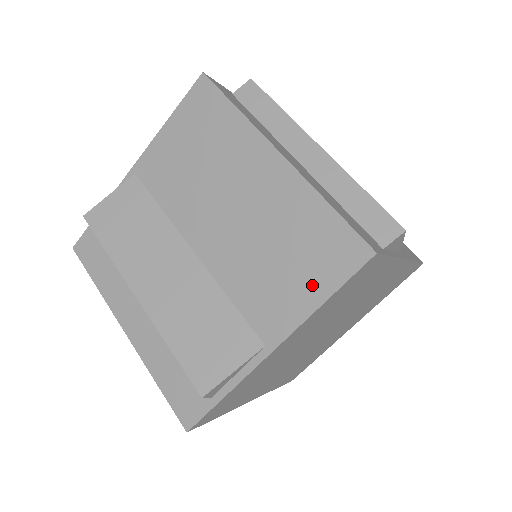
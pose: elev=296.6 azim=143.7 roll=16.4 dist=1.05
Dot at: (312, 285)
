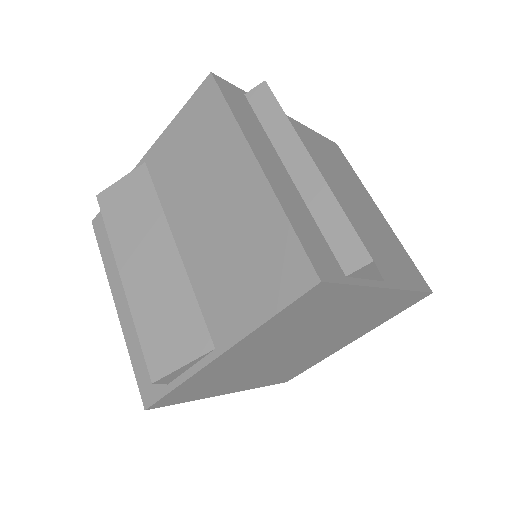
Dot at: (262, 300)
